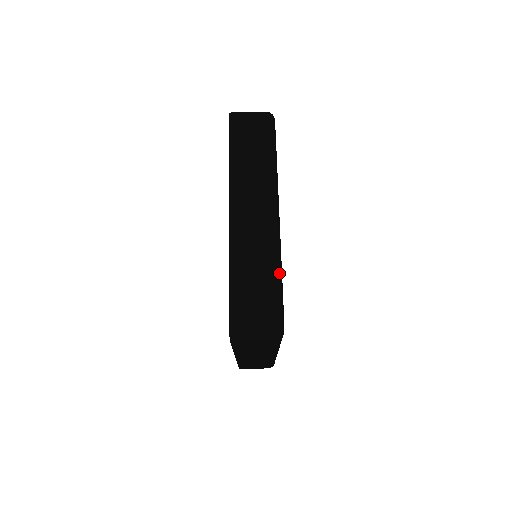
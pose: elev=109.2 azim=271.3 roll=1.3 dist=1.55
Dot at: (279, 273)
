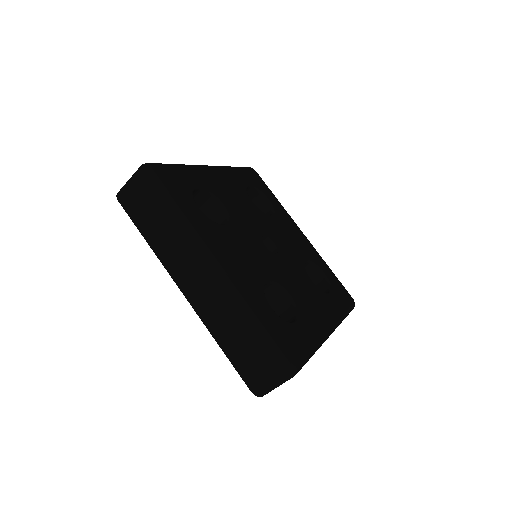
Dot at: (346, 316)
